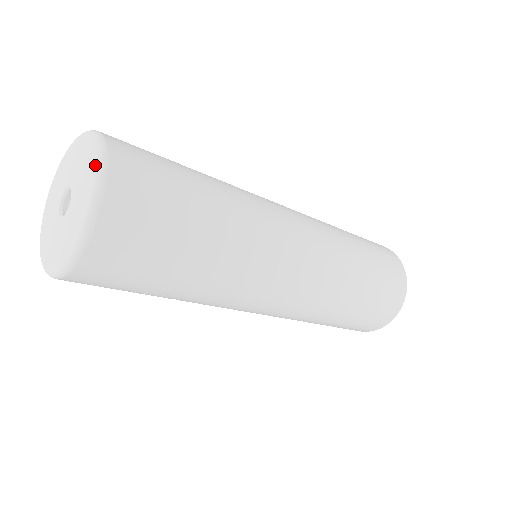
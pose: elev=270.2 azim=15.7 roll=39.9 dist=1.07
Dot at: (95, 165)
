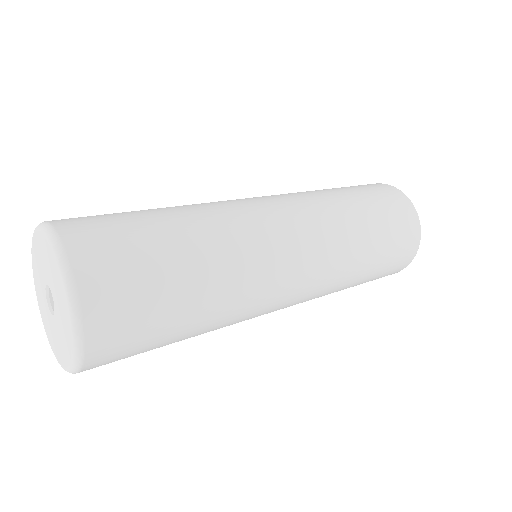
Dot at: (61, 280)
